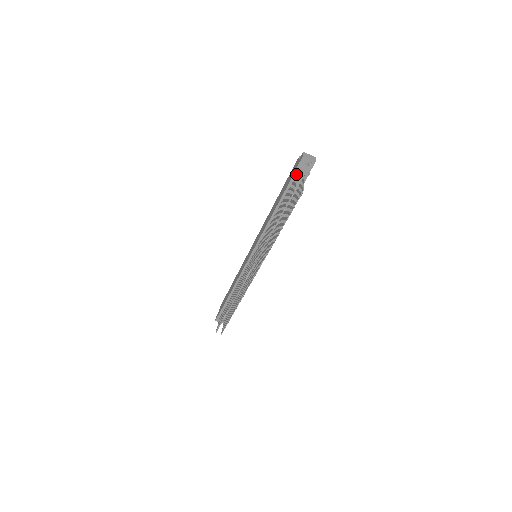
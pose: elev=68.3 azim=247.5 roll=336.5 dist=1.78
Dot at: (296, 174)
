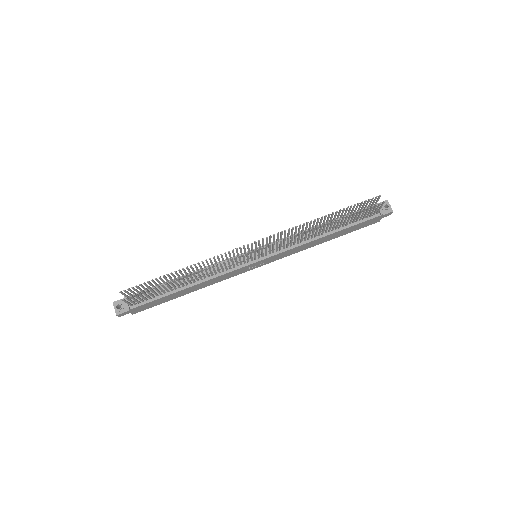
Dot at: occluded
